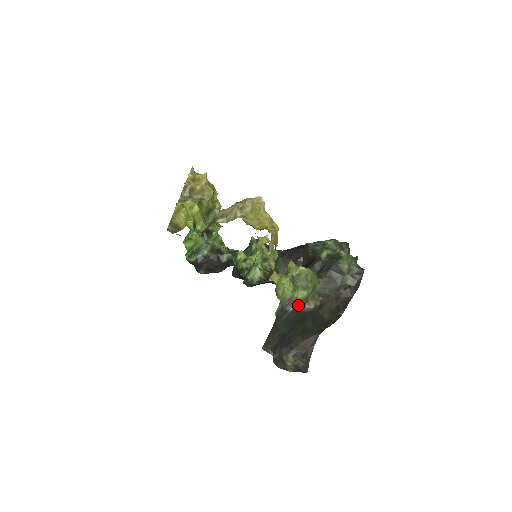
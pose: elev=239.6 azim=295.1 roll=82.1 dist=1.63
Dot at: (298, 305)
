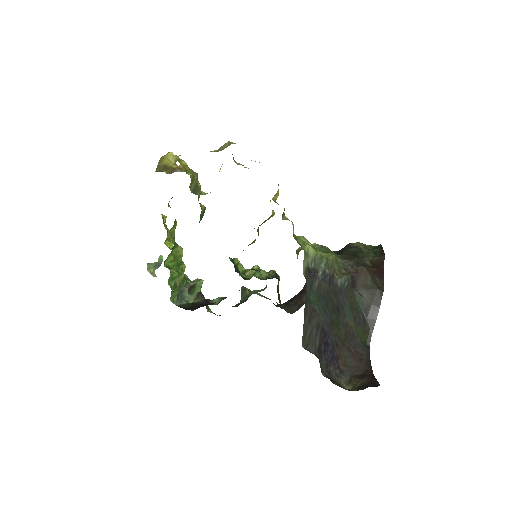
Dot at: (326, 269)
